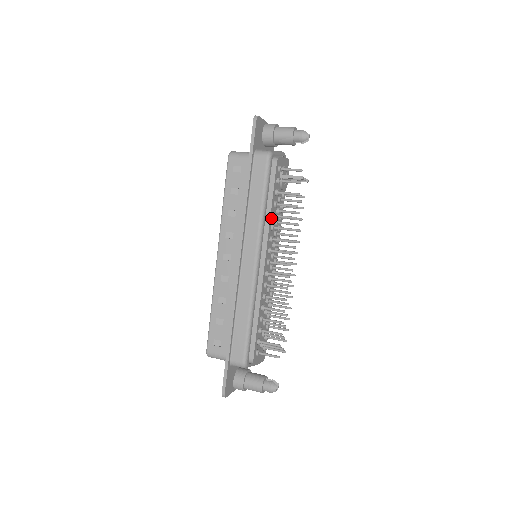
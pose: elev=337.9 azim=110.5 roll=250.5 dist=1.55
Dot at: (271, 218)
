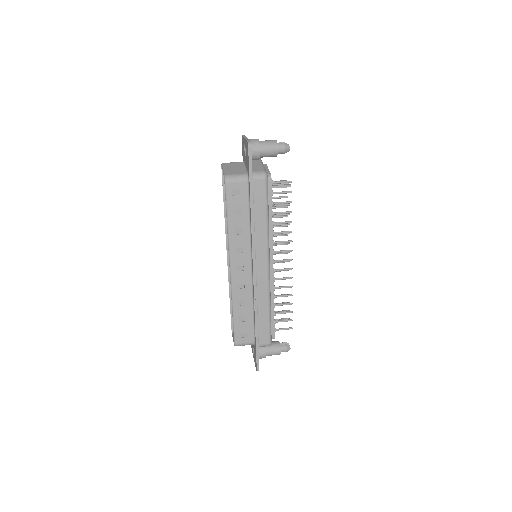
Dot at: (272, 227)
